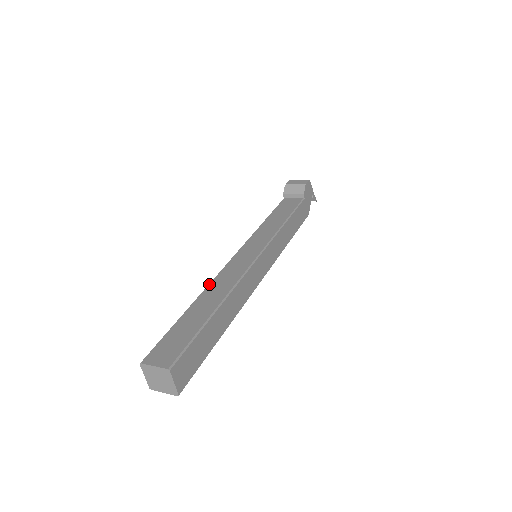
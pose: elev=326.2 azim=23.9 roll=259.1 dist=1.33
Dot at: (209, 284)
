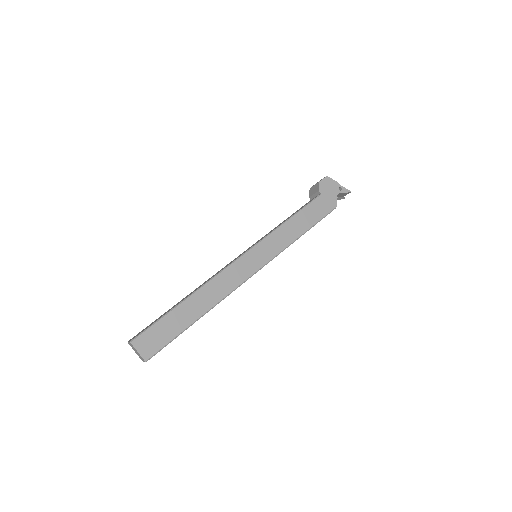
Dot at: occluded
